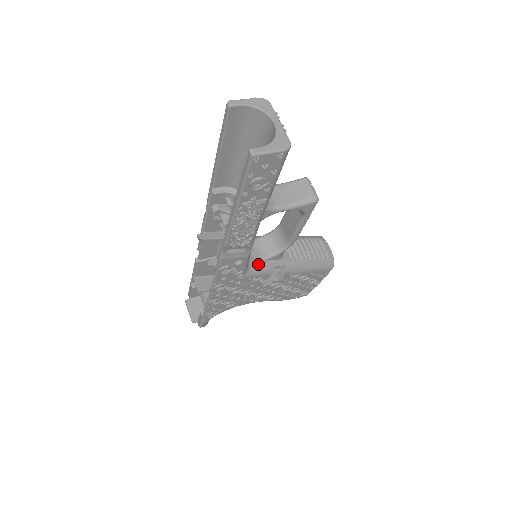
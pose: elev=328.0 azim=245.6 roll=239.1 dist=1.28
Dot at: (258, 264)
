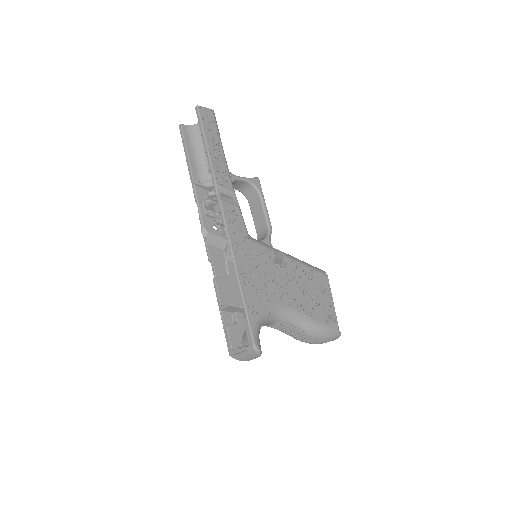
Dot at: (257, 240)
